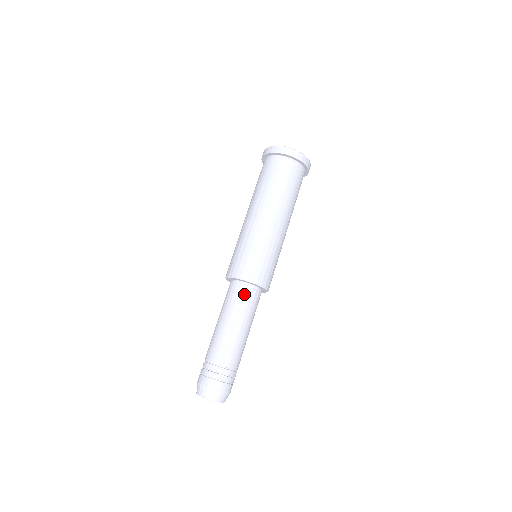
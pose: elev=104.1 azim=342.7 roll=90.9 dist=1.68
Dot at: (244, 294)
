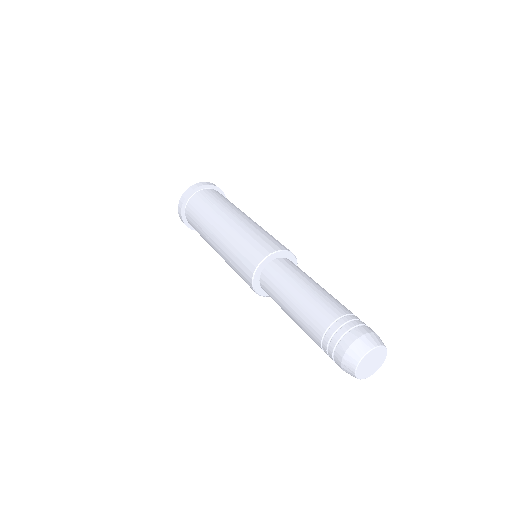
Dot at: (290, 264)
